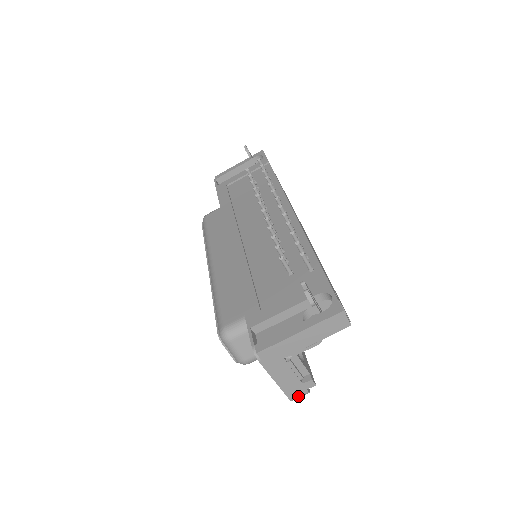
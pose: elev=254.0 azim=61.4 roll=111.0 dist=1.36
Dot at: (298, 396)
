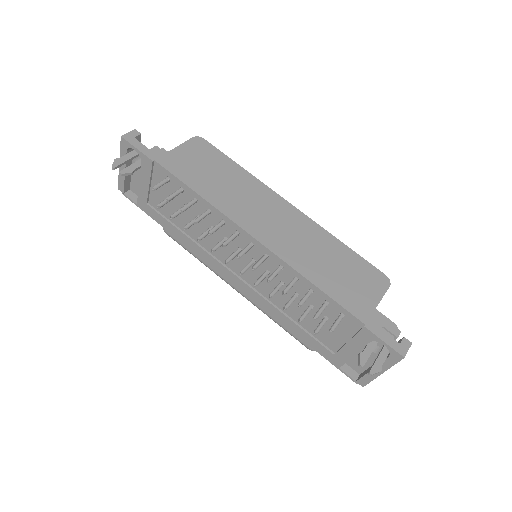
Dot at: occluded
